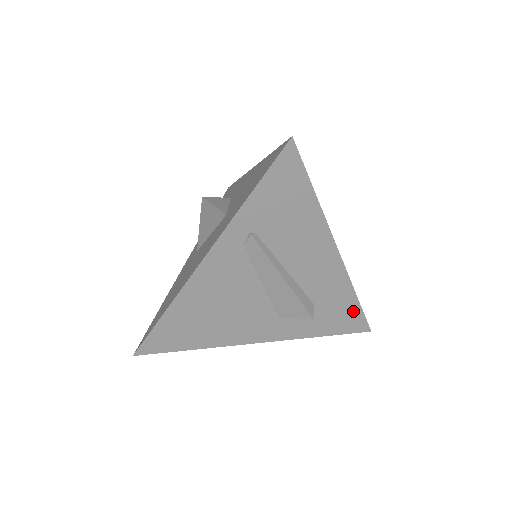
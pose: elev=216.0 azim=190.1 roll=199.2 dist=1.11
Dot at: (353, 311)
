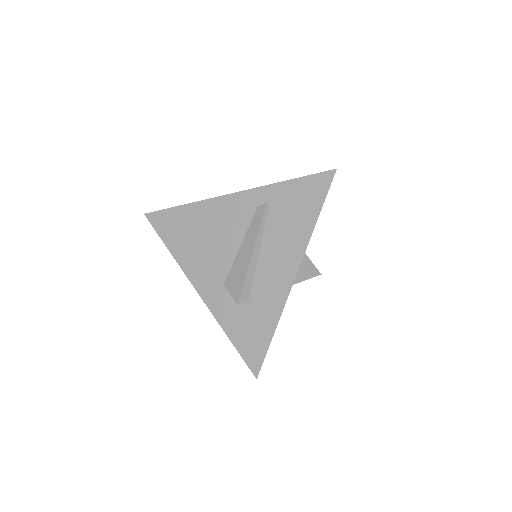
Dot at: (263, 340)
